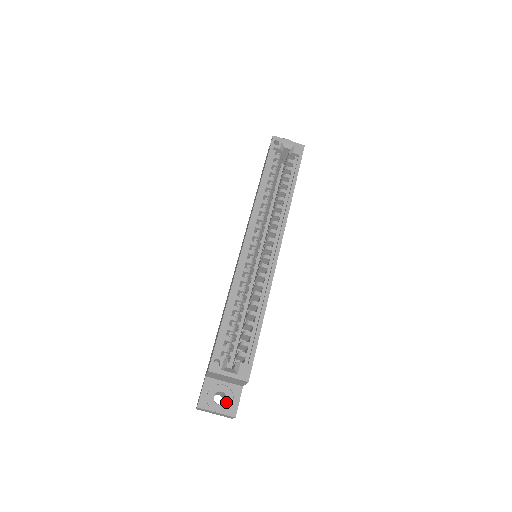
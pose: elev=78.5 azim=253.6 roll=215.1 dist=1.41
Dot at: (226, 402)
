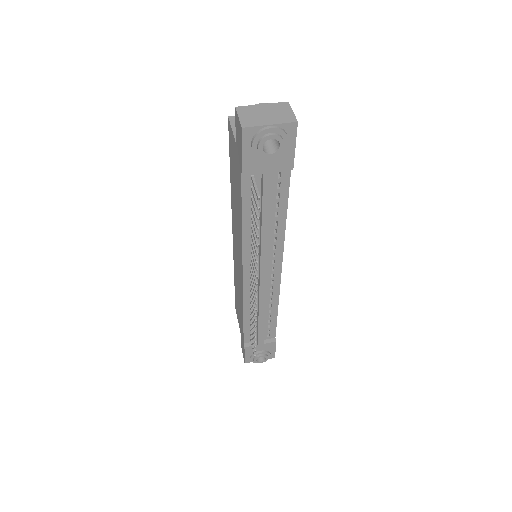
Dot at: occluded
